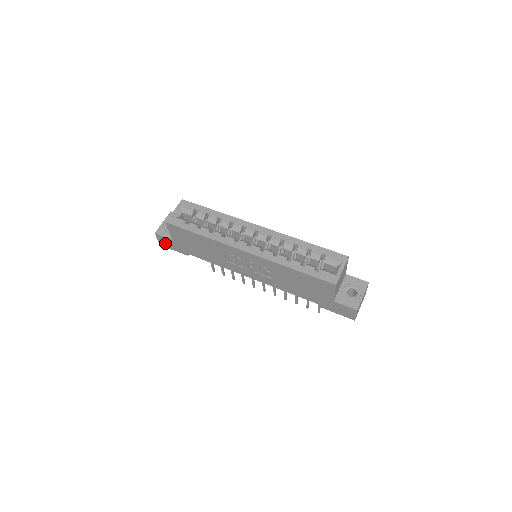
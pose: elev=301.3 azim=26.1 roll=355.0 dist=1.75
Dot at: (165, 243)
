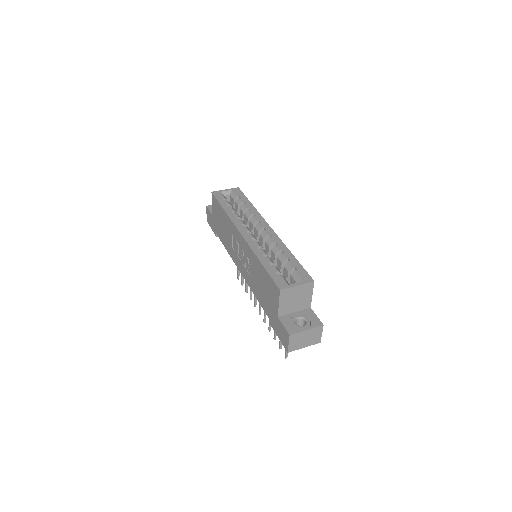
Dot at: (209, 219)
